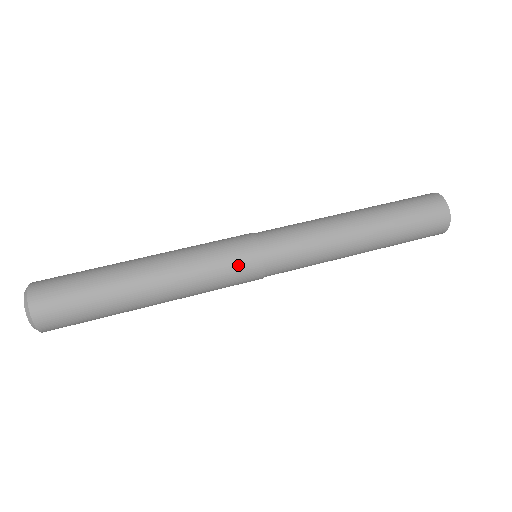
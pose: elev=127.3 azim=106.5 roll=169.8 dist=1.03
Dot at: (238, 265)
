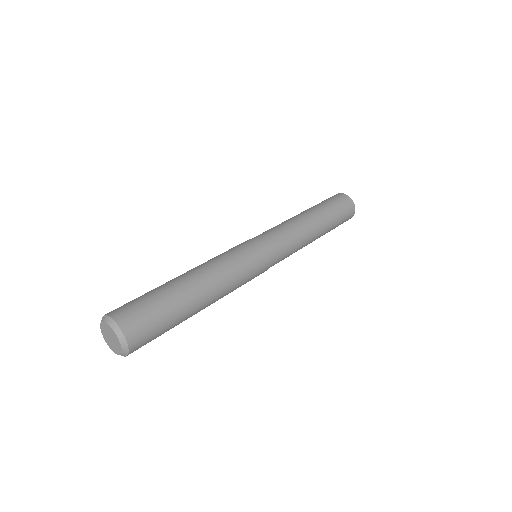
Dot at: (257, 271)
